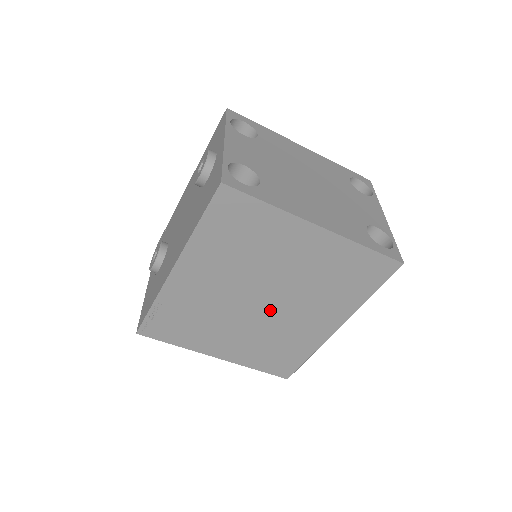
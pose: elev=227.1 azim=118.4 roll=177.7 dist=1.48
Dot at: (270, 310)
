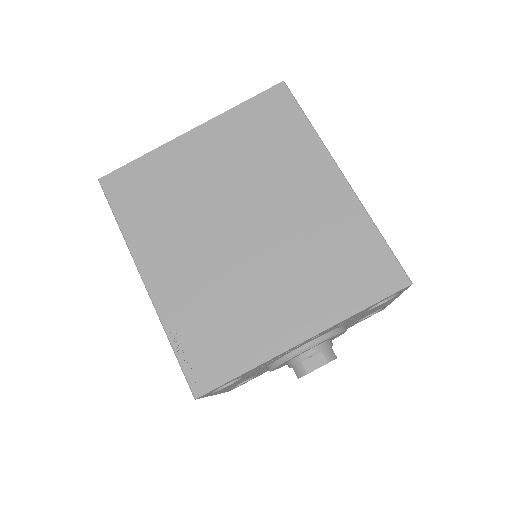
Dot at: (262, 227)
